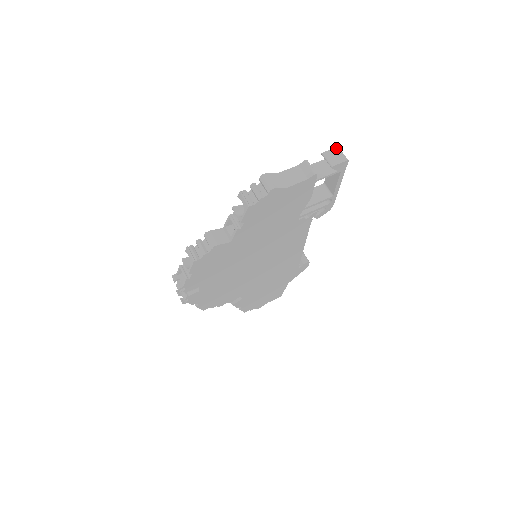
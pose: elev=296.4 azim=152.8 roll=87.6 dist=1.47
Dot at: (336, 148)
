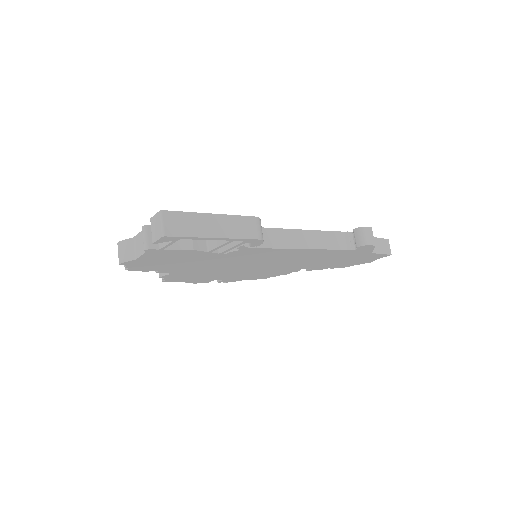
Dot at: (158, 213)
